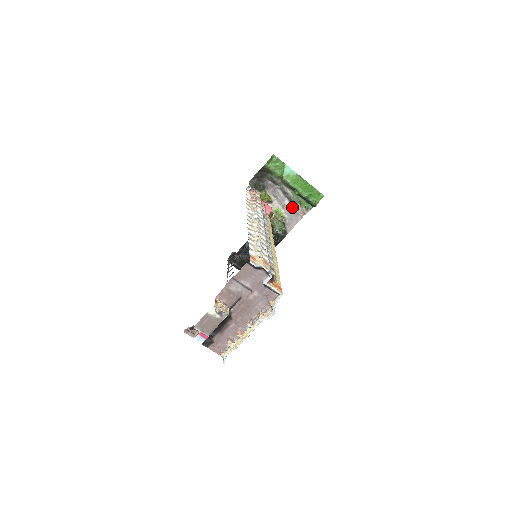
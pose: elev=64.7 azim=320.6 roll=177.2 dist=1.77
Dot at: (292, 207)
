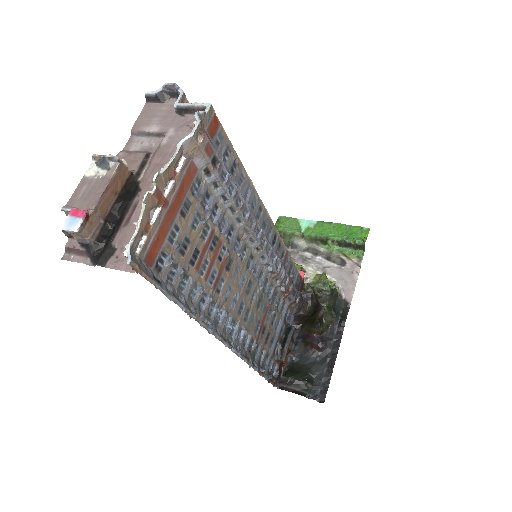
Dot at: (336, 266)
